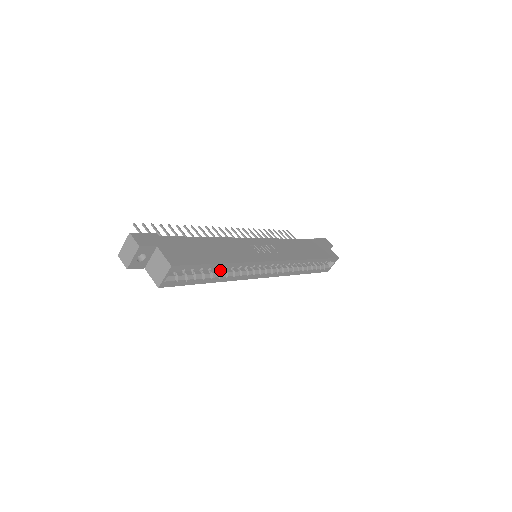
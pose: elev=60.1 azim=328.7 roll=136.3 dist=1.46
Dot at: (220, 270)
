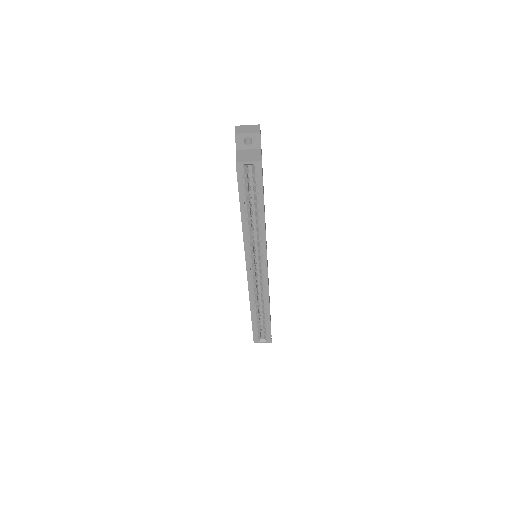
Dot at: occluded
